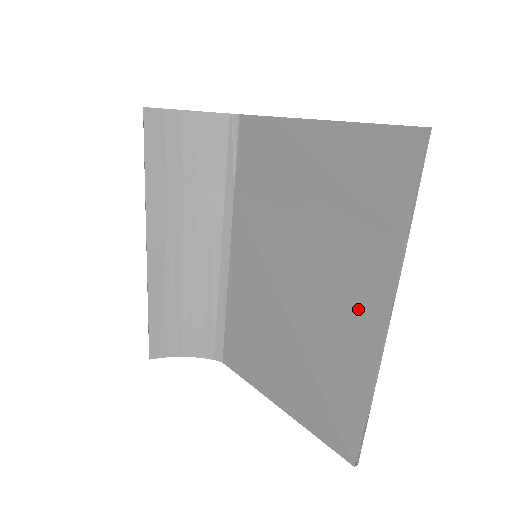
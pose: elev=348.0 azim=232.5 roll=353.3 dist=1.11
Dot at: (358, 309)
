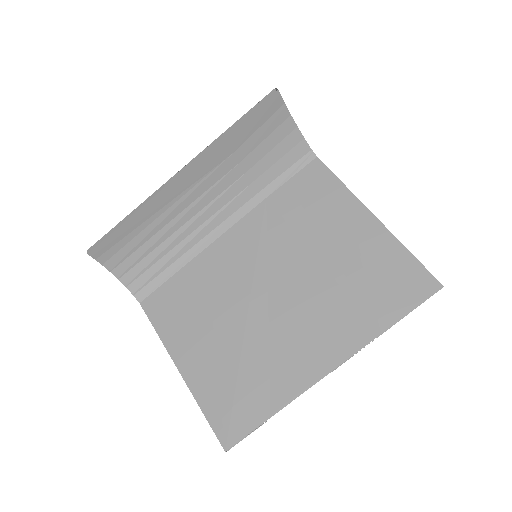
Dot at: (315, 350)
